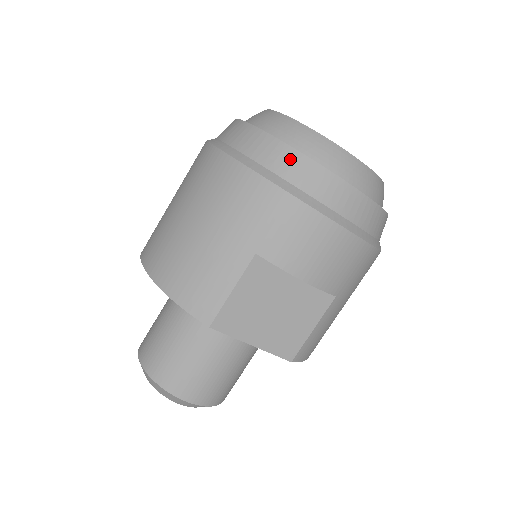
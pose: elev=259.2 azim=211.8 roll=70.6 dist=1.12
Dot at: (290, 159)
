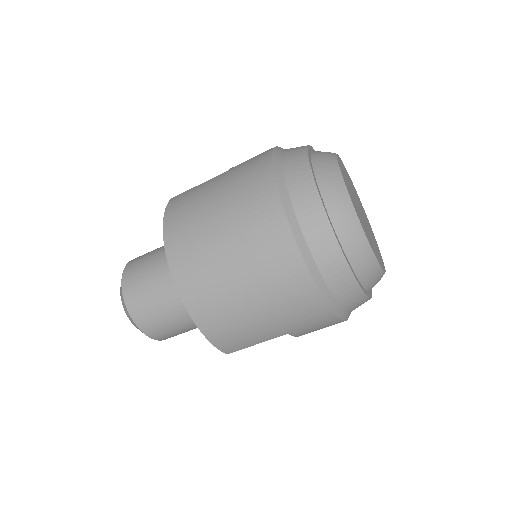
Dot at: (352, 292)
